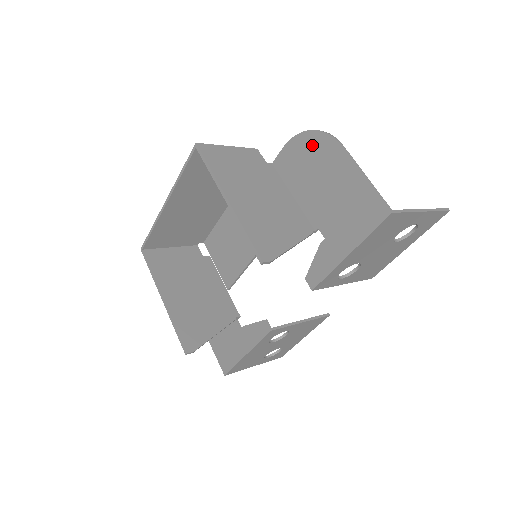
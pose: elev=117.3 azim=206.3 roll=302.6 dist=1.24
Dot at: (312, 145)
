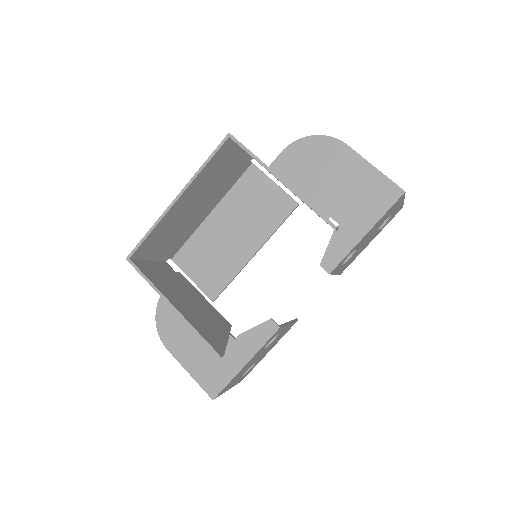
Dot at: (316, 147)
